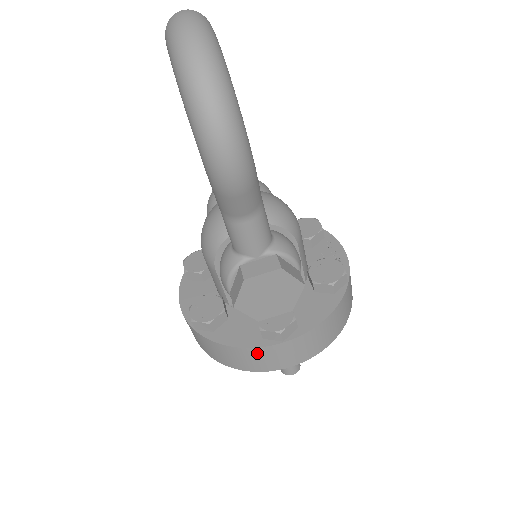
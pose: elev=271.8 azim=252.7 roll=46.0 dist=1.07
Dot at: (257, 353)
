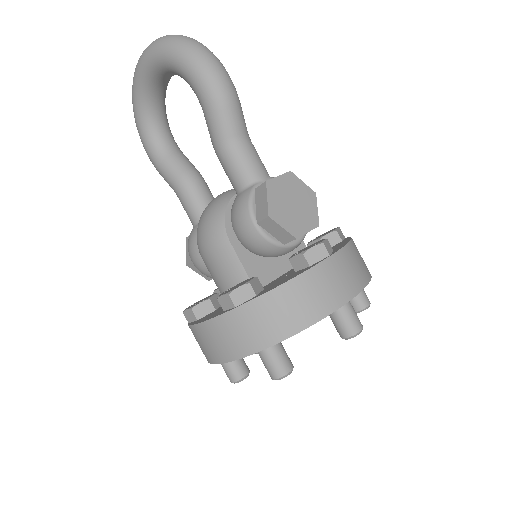
Dot at: (313, 279)
